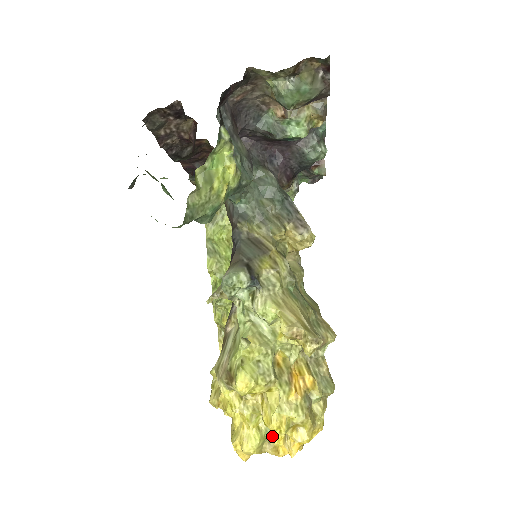
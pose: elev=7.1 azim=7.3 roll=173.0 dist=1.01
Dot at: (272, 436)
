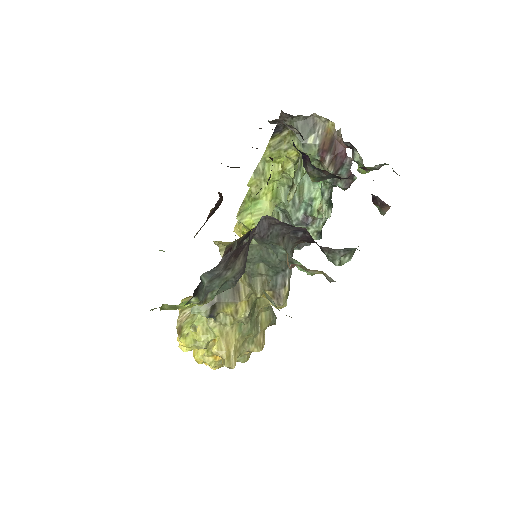
Dot at: occluded
